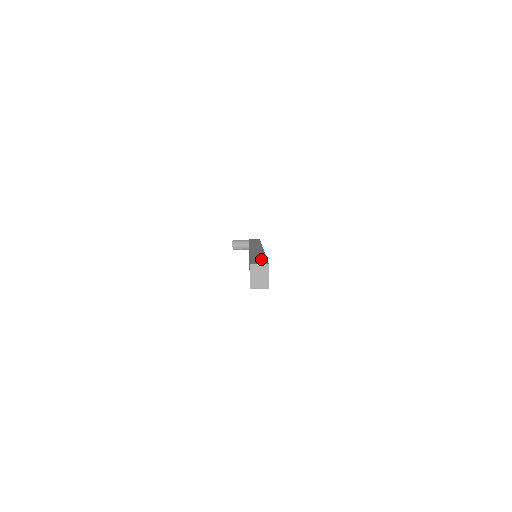
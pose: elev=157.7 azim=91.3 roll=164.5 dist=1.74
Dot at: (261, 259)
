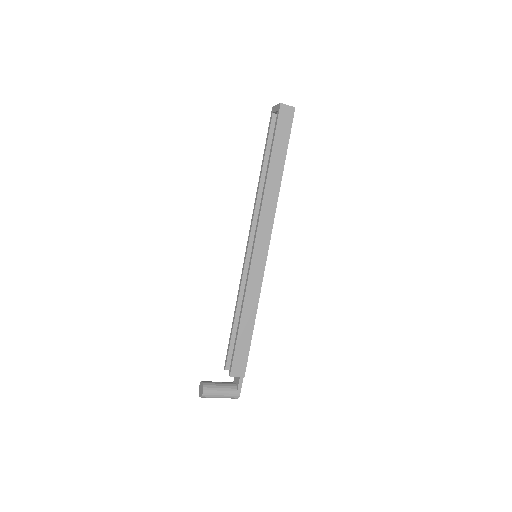
Dot at: occluded
